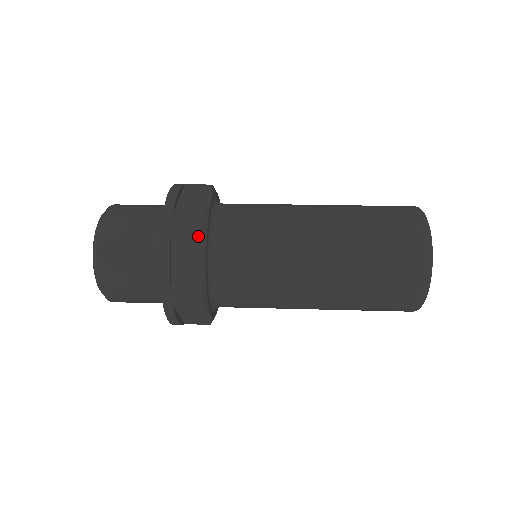
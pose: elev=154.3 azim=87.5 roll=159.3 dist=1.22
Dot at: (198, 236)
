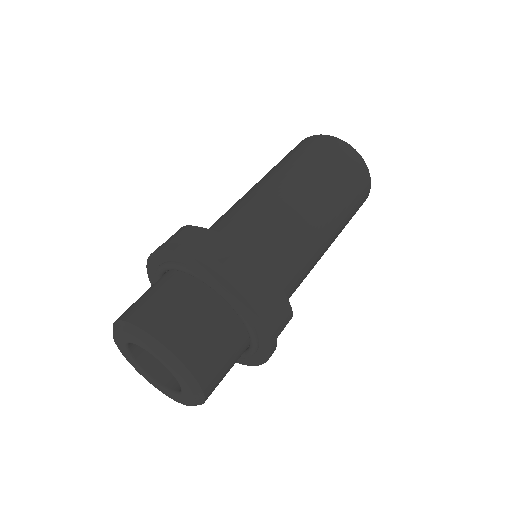
Dot at: (257, 263)
